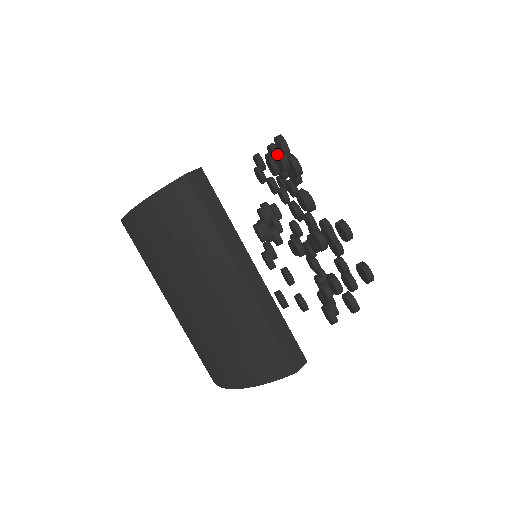
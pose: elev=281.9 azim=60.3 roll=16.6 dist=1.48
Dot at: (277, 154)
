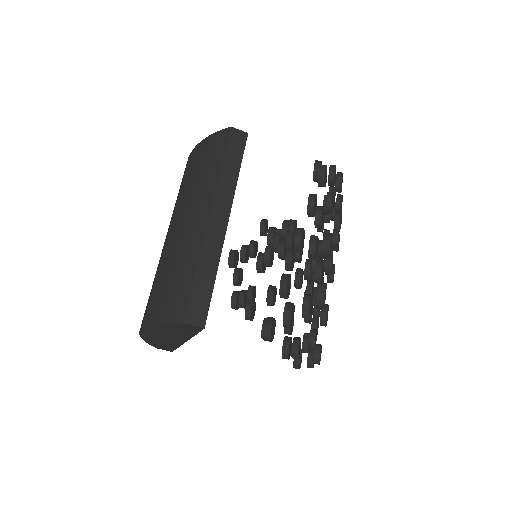
Dot at: (315, 160)
